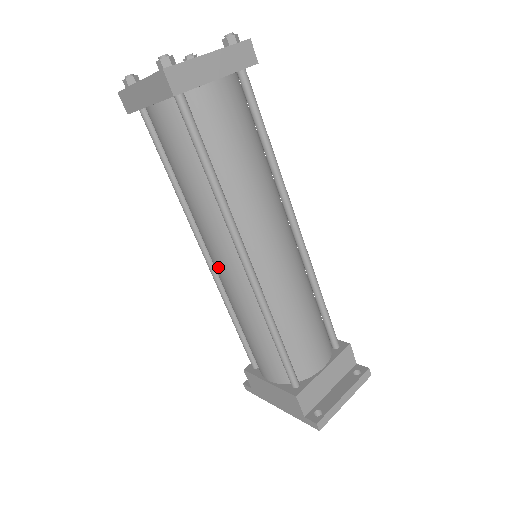
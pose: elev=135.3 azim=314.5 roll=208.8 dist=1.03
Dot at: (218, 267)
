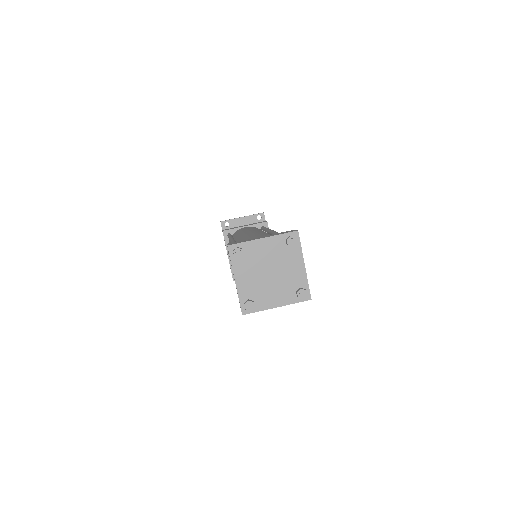
Dot at: occluded
